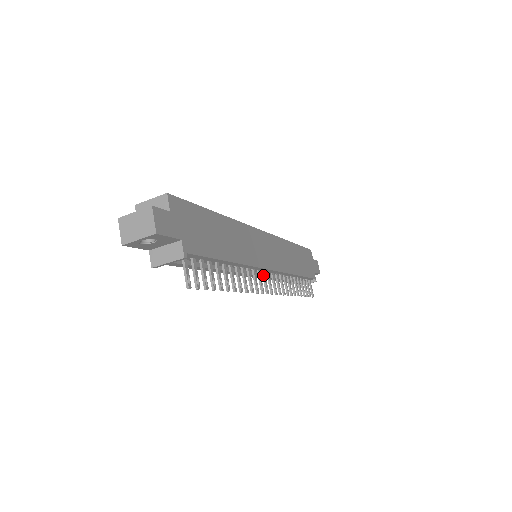
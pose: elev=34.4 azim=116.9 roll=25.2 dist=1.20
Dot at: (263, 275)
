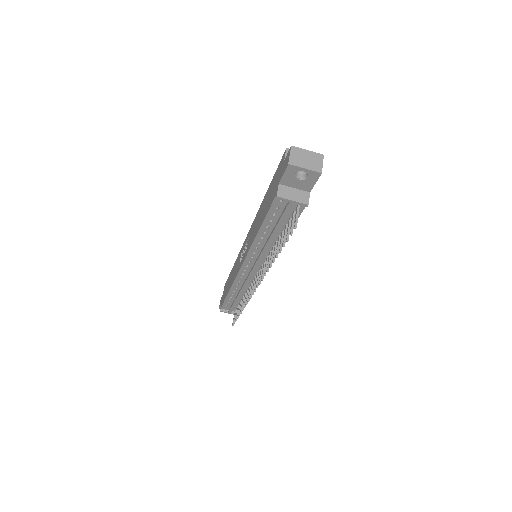
Dot at: occluded
